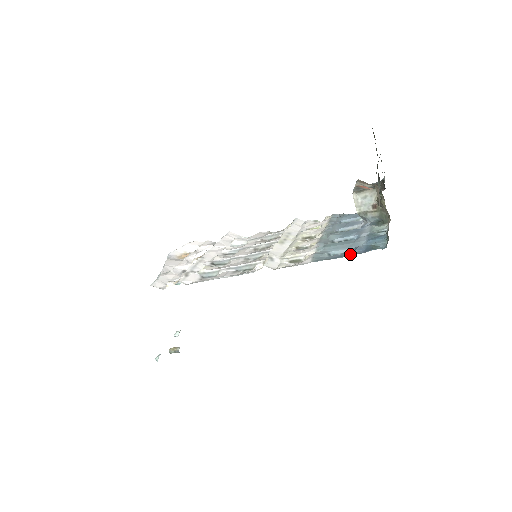
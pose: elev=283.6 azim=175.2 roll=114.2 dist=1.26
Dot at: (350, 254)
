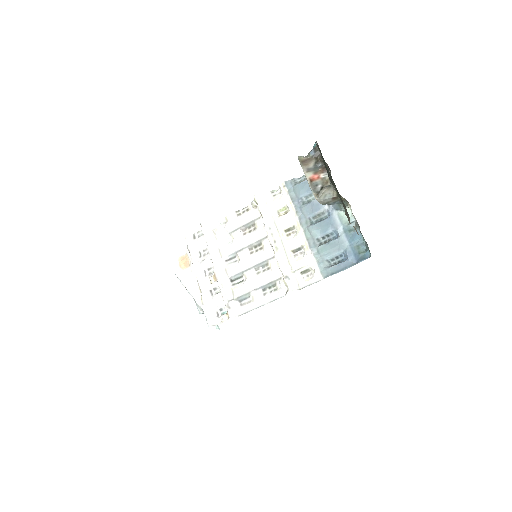
Dot at: (348, 265)
